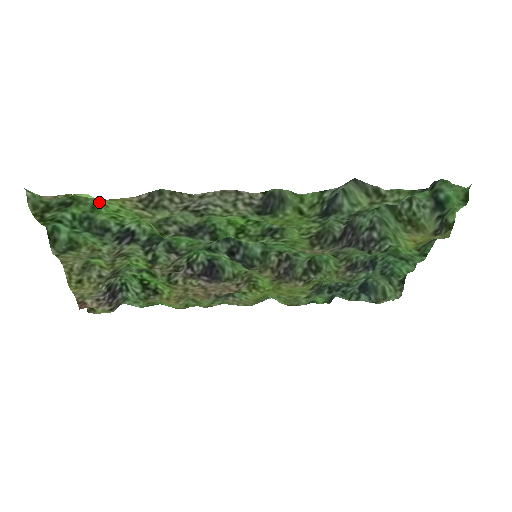
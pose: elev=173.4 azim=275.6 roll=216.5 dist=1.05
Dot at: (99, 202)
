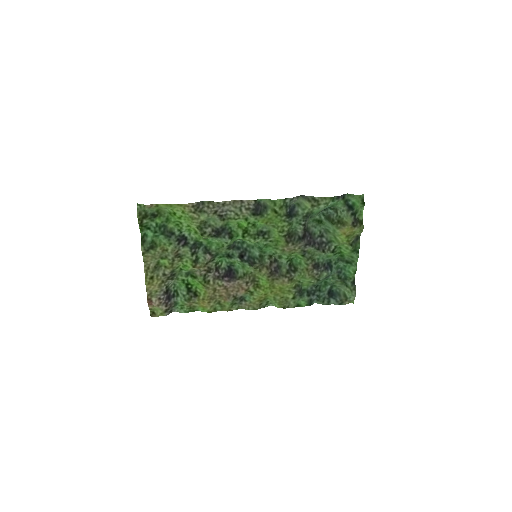
Dot at: (171, 212)
